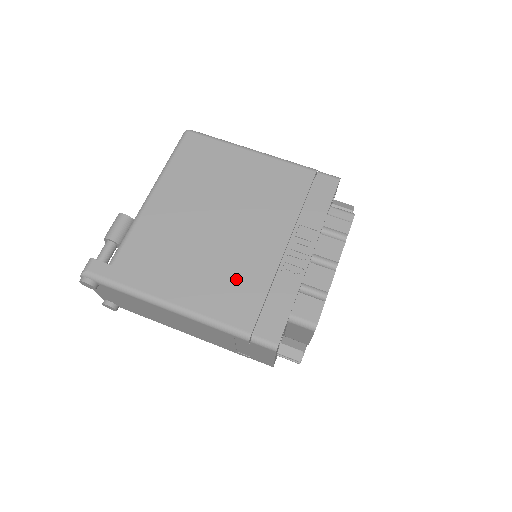
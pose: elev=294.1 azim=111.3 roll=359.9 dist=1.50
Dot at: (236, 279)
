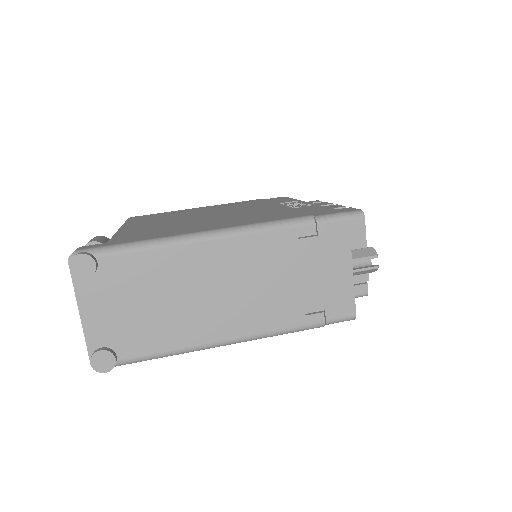
Dot at: (258, 215)
